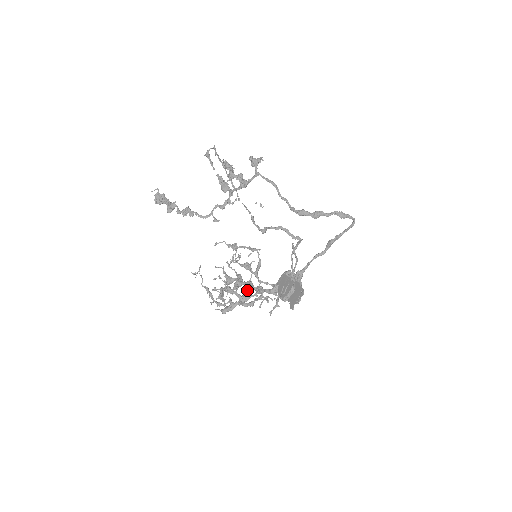
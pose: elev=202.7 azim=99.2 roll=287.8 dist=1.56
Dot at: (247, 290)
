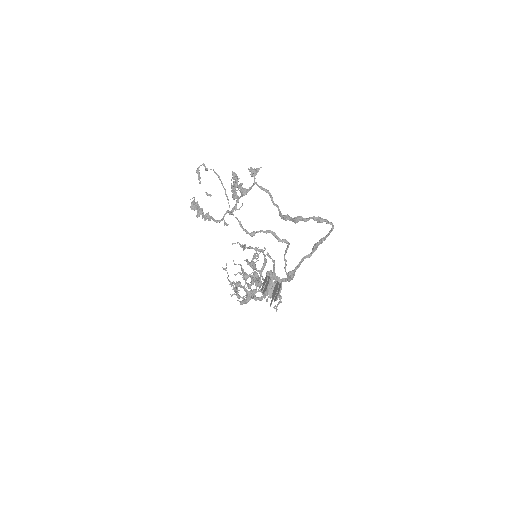
Dot at: (256, 286)
